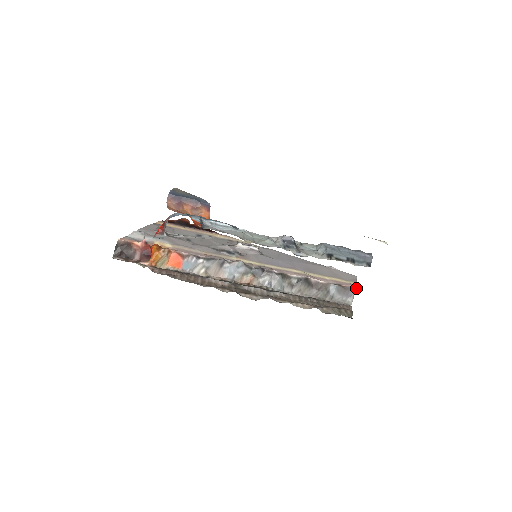
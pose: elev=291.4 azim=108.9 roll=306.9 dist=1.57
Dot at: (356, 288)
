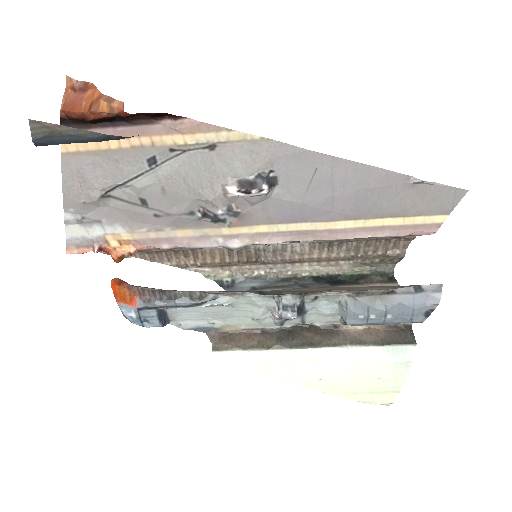
Dot at: occluded
